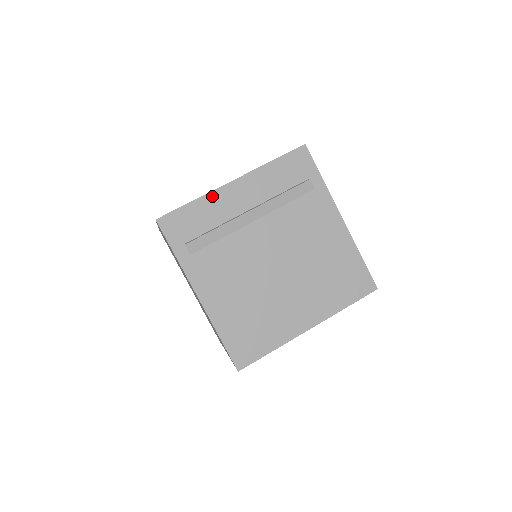
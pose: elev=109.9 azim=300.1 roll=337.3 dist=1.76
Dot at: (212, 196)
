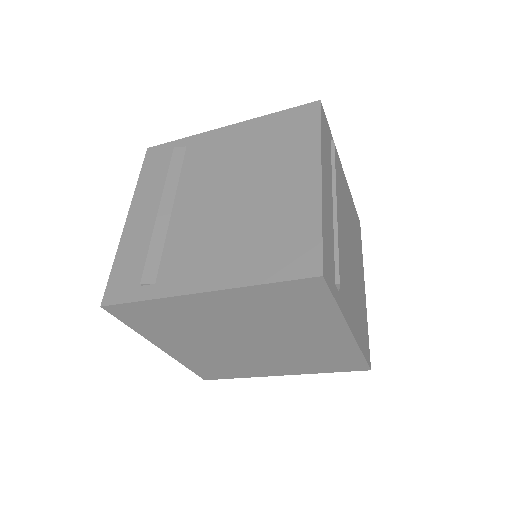
Dot at: (124, 241)
